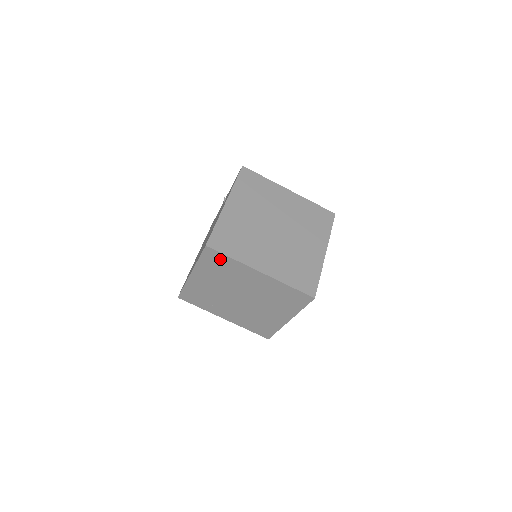
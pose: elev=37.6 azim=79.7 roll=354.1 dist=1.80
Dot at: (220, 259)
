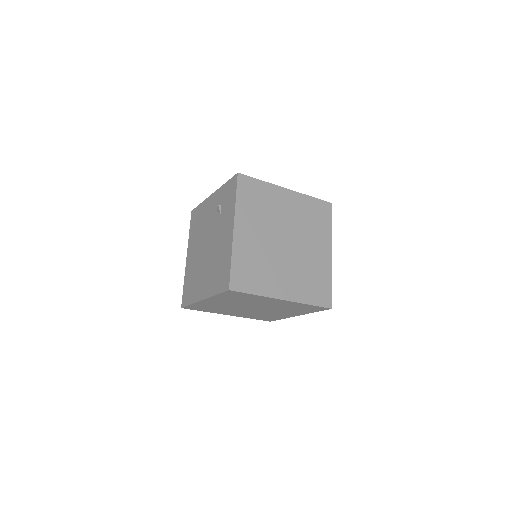
Dot at: (241, 295)
